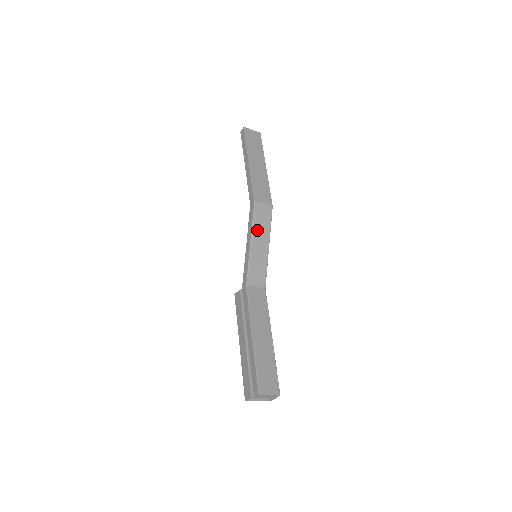
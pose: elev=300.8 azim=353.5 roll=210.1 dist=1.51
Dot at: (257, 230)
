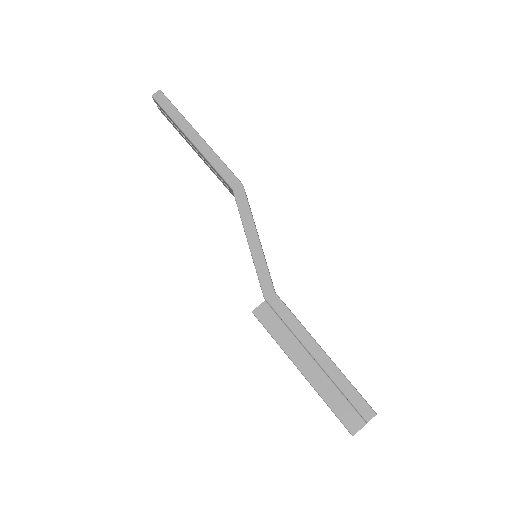
Dot at: occluded
